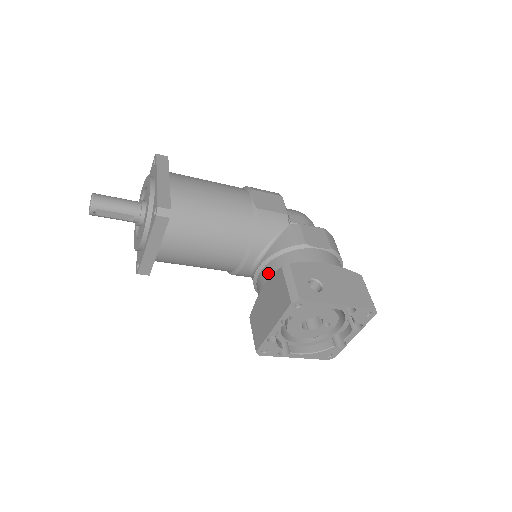
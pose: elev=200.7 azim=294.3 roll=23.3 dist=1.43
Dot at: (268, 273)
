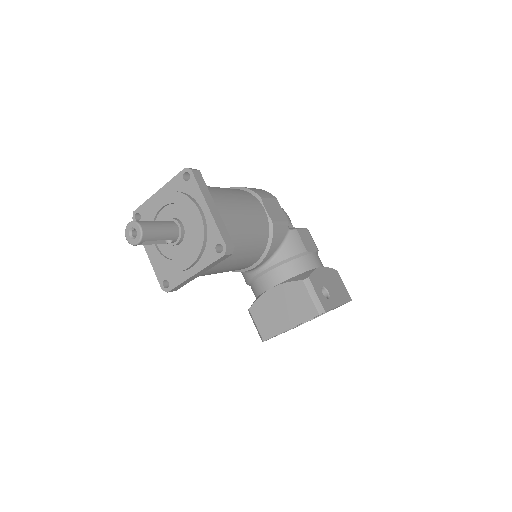
Dot at: (278, 278)
